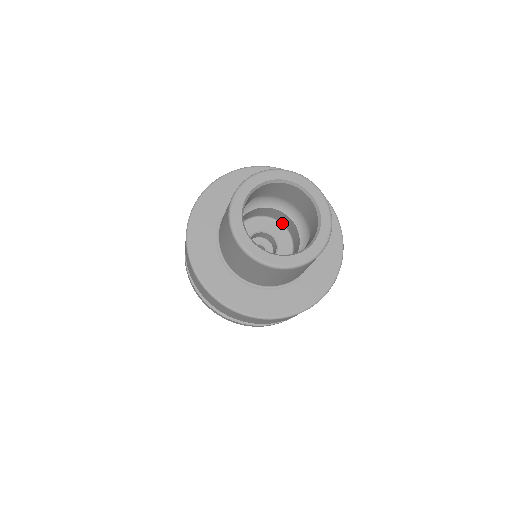
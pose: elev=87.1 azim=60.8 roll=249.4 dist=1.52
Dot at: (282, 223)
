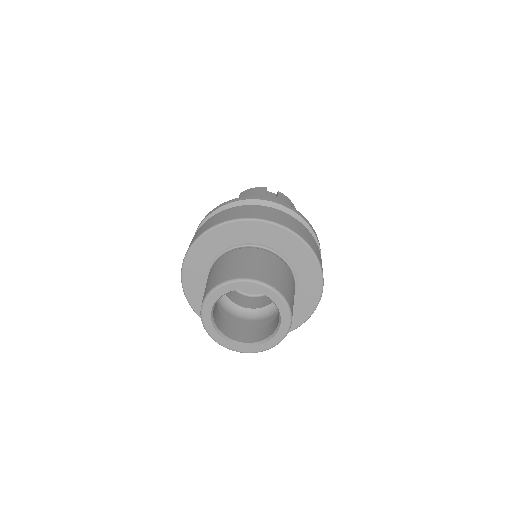
Dot at: occluded
